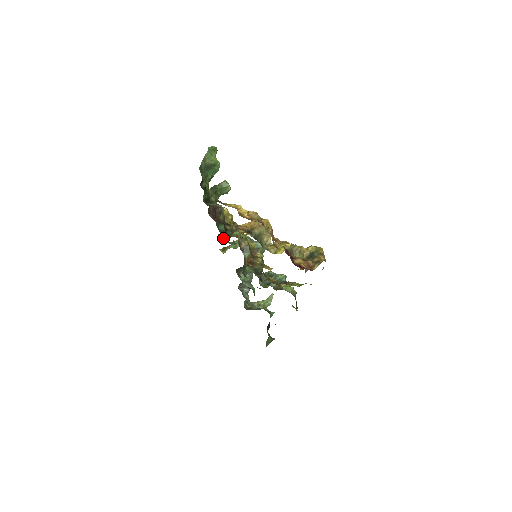
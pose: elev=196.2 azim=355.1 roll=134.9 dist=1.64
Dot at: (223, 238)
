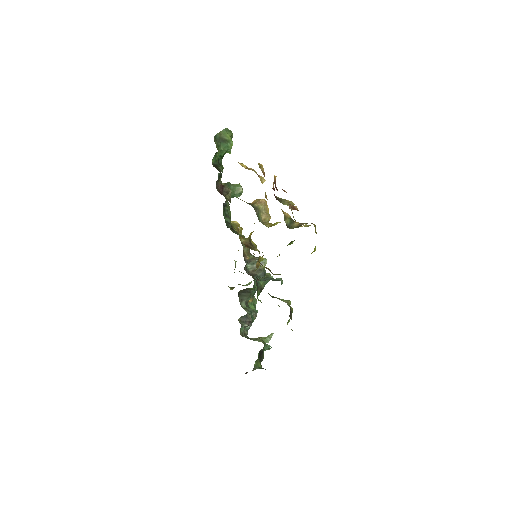
Dot at: (227, 226)
